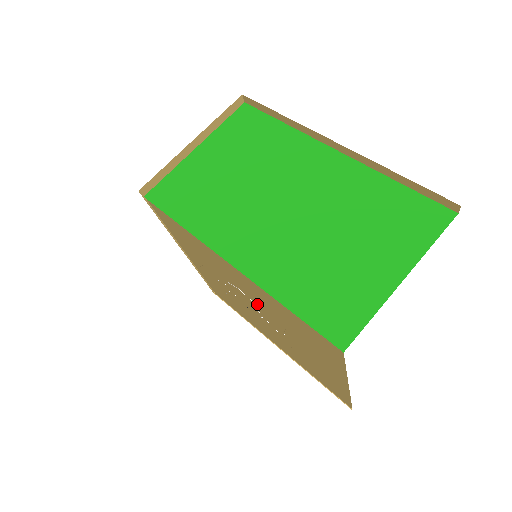
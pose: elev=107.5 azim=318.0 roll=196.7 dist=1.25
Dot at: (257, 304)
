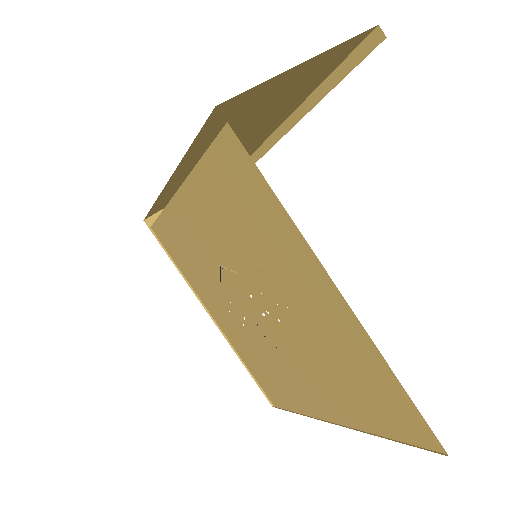
Dot at: (234, 265)
